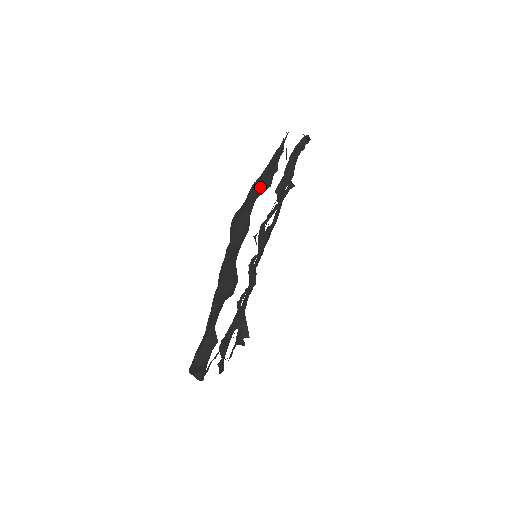
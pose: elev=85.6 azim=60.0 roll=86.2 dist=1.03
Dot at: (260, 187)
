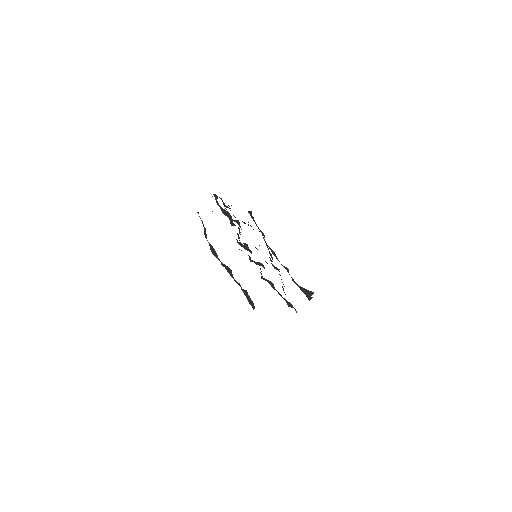
Dot at: (205, 233)
